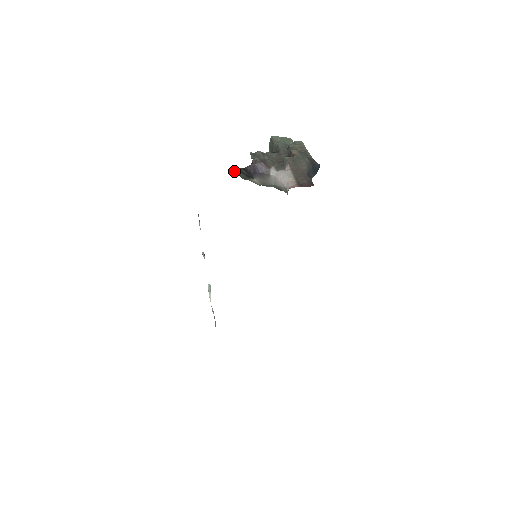
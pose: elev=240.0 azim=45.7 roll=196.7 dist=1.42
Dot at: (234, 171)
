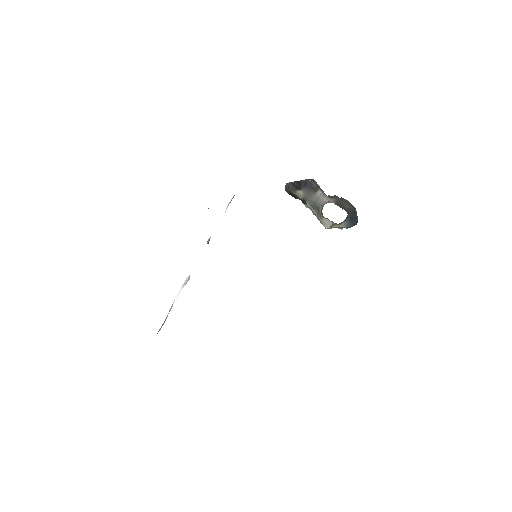
Dot at: (287, 185)
